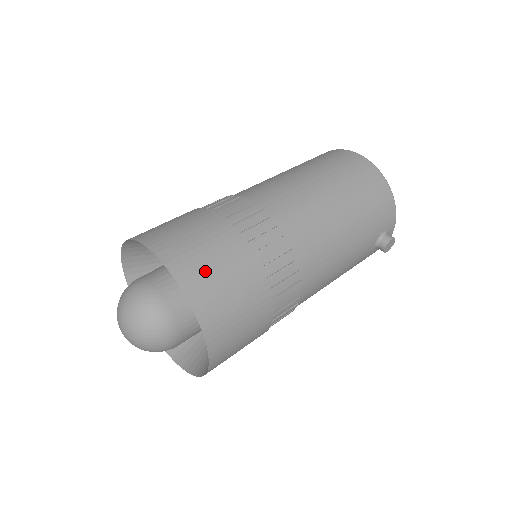
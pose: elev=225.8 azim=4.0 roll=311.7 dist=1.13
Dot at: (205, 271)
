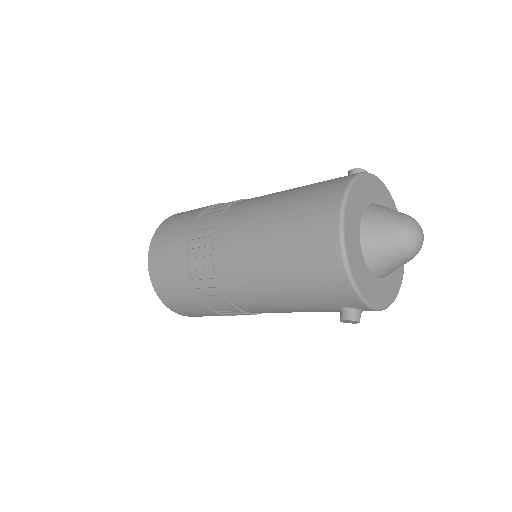
Dot at: (162, 275)
